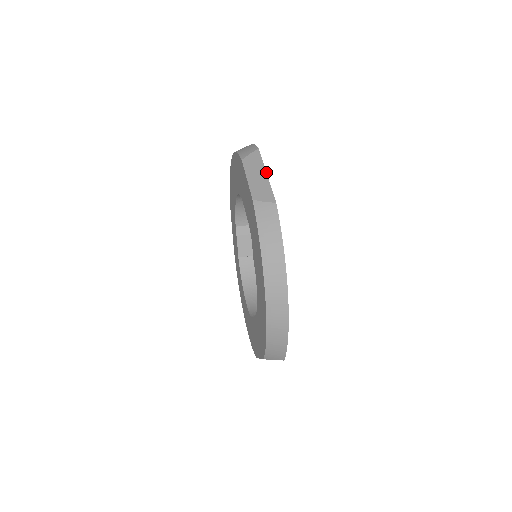
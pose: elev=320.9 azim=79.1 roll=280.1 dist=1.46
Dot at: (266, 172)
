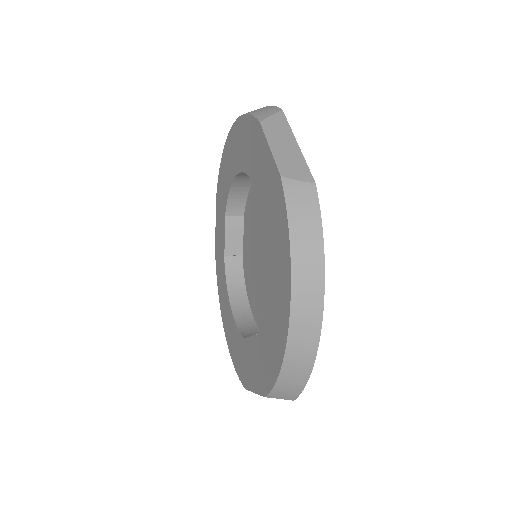
Dot at: (296, 141)
